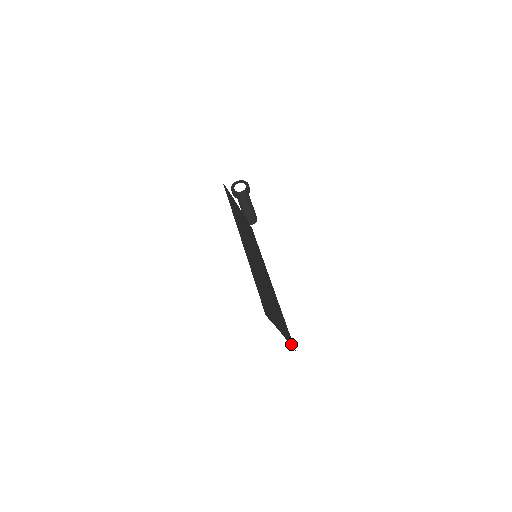
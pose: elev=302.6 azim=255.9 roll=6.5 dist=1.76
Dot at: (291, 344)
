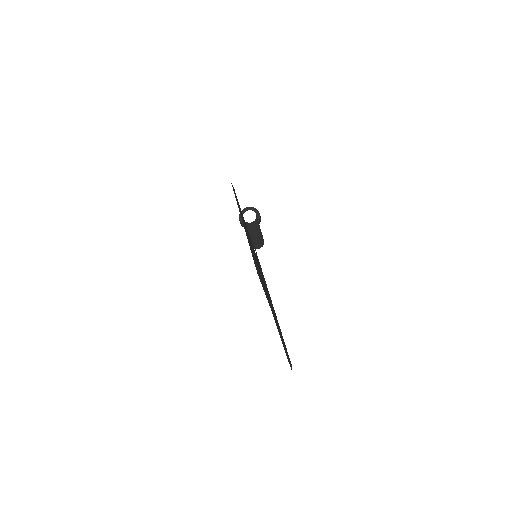
Dot at: occluded
